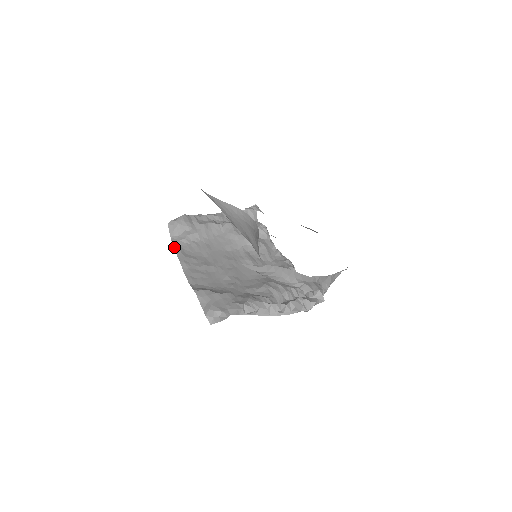
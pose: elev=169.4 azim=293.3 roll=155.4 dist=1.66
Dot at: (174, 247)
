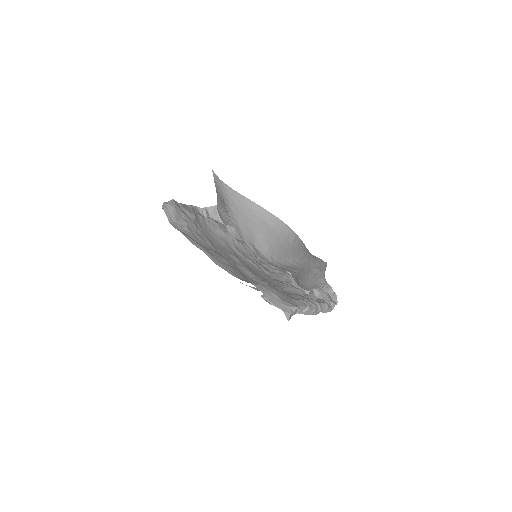
Dot at: (184, 234)
